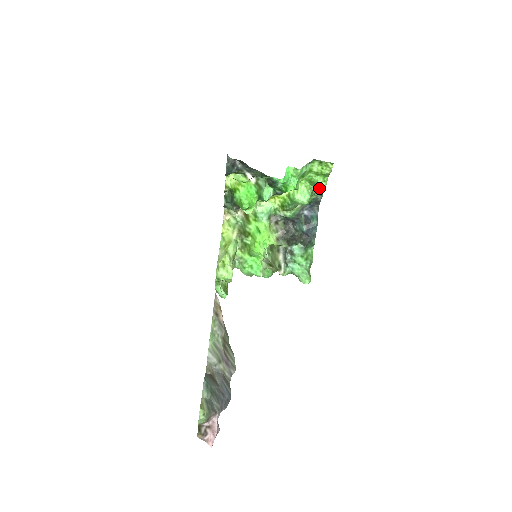
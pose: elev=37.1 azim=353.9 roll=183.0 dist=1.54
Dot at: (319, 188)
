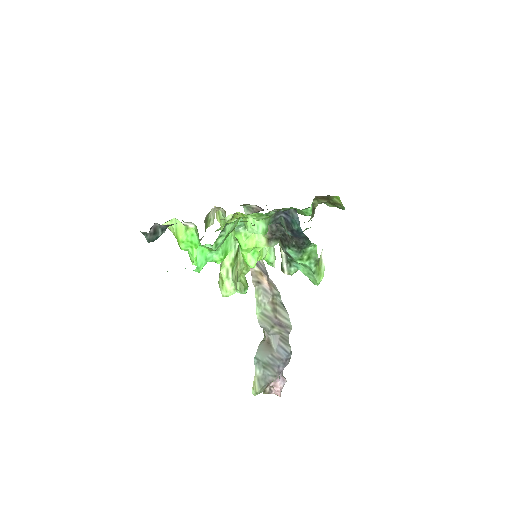
Dot at: occluded
